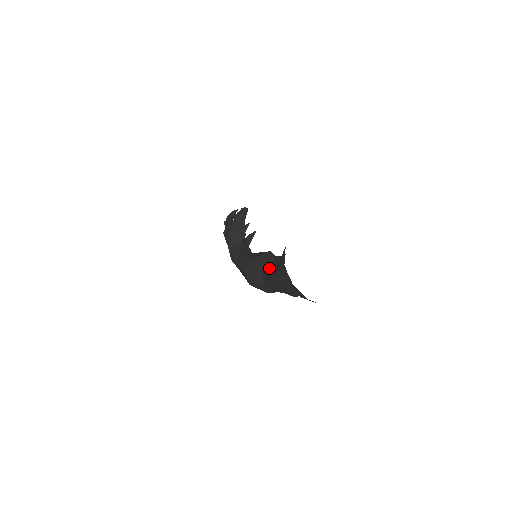
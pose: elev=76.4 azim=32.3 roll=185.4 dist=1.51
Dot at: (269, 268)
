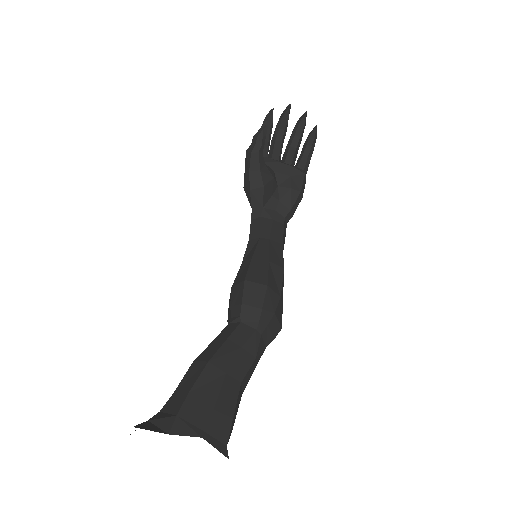
Dot at: occluded
